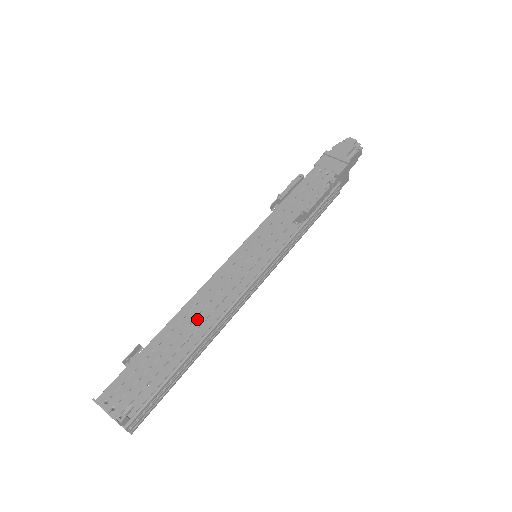
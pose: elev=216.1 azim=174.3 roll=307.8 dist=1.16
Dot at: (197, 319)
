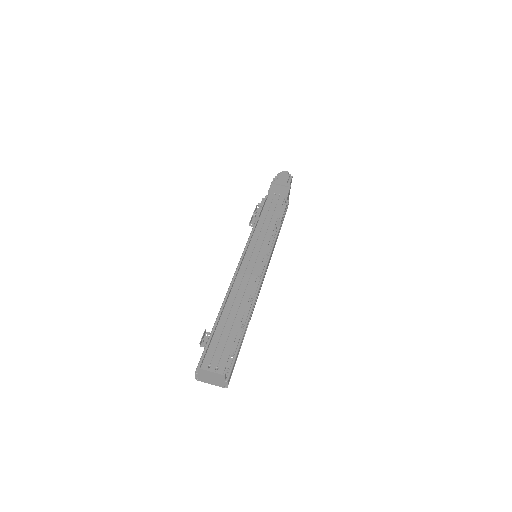
Dot at: (243, 300)
